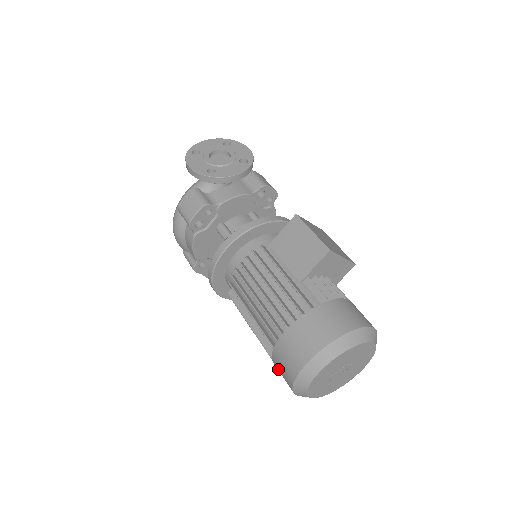
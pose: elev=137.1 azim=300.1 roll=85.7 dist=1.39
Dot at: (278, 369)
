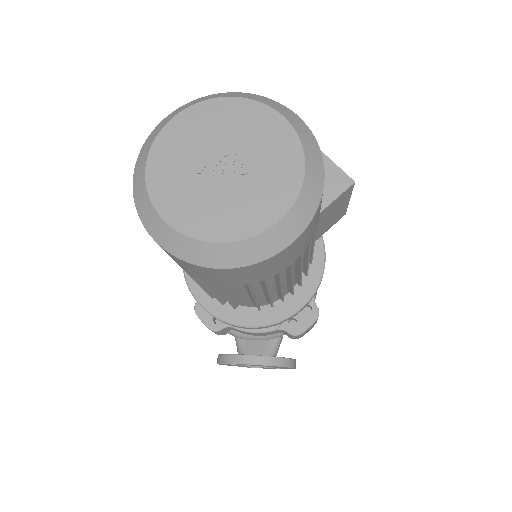
Dot at: occluded
